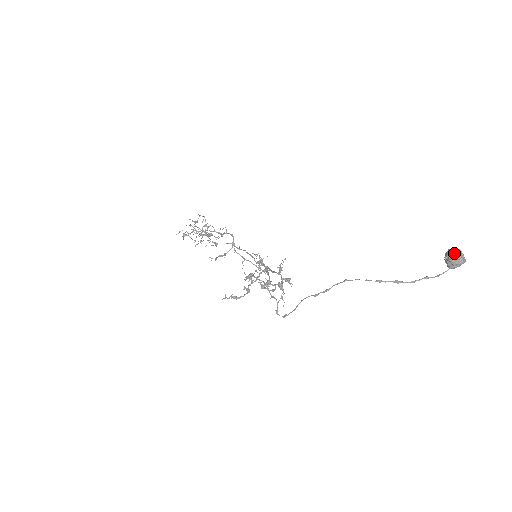
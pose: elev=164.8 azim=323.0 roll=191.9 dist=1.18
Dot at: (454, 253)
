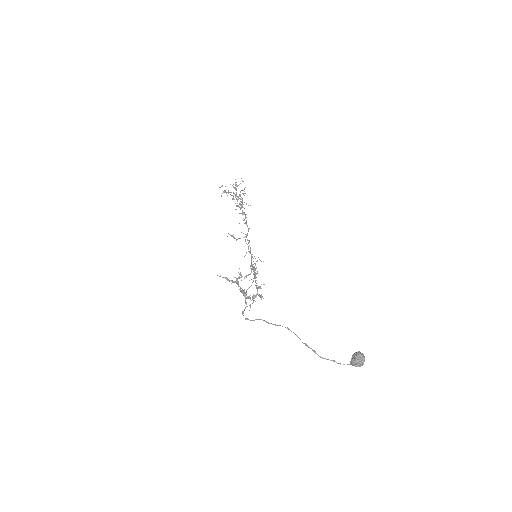
Dot at: (357, 358)
